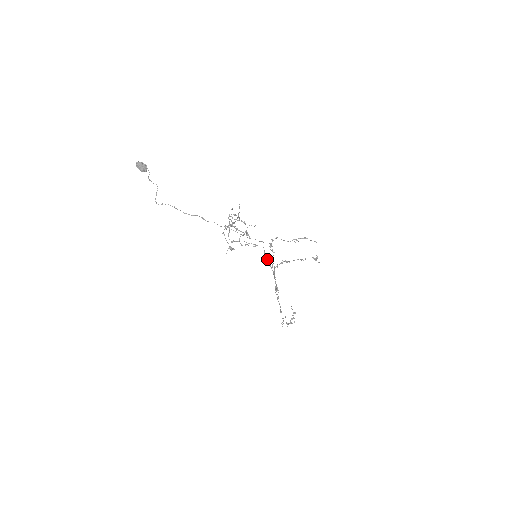
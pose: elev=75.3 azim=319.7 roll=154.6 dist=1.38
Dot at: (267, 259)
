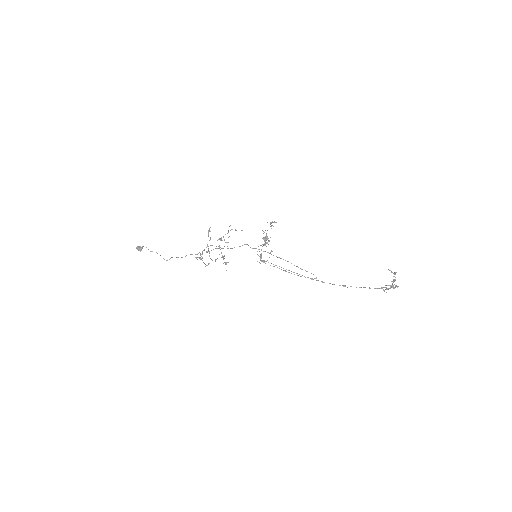
Dot at: (269, 253)
